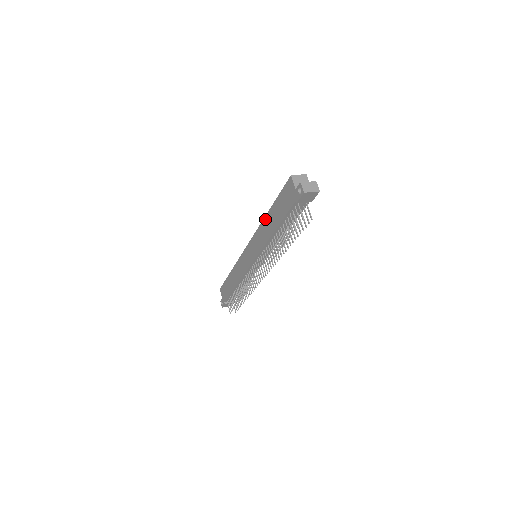
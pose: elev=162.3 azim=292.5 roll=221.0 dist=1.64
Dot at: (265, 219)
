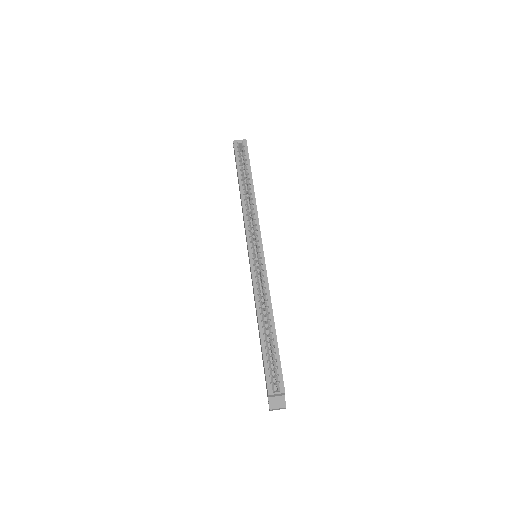
Dot at: (257, 315)
